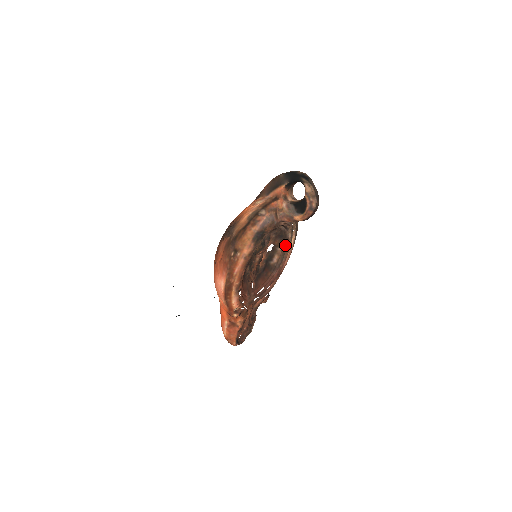
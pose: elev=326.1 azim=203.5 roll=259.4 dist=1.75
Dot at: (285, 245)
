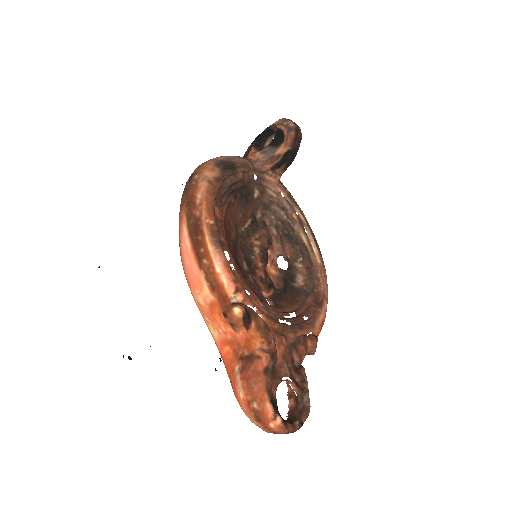
Dot at: (306, 258)
